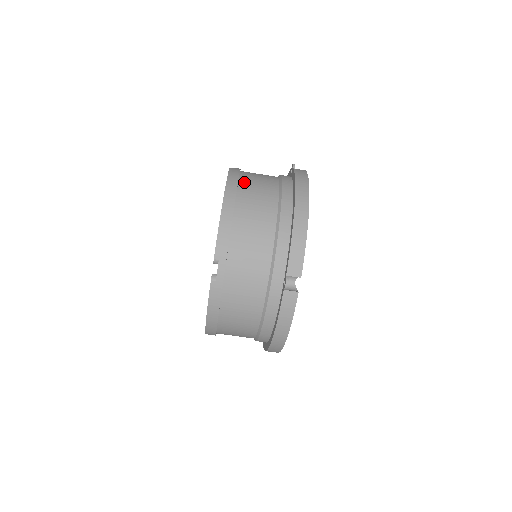
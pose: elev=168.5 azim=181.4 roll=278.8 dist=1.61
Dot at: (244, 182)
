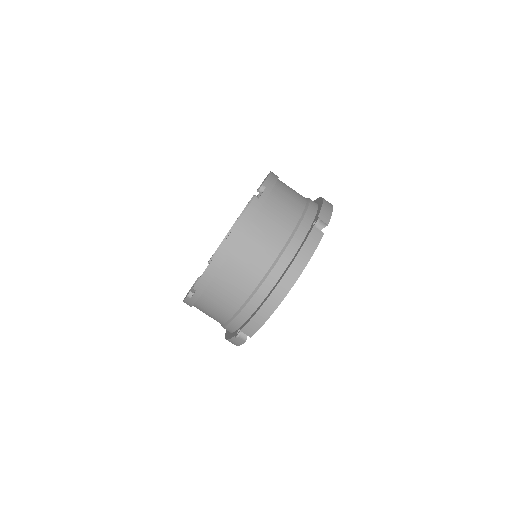
Dot at: (252, 231)
